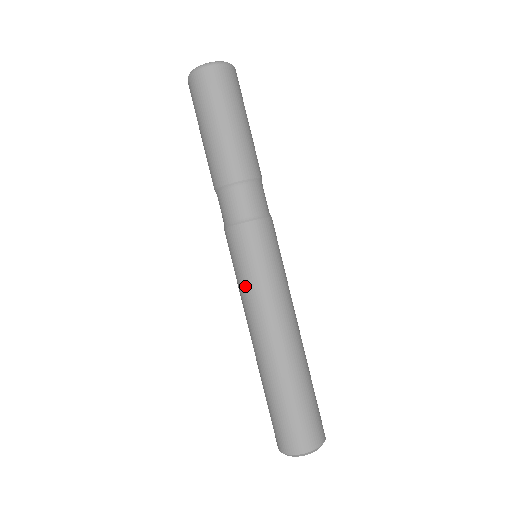
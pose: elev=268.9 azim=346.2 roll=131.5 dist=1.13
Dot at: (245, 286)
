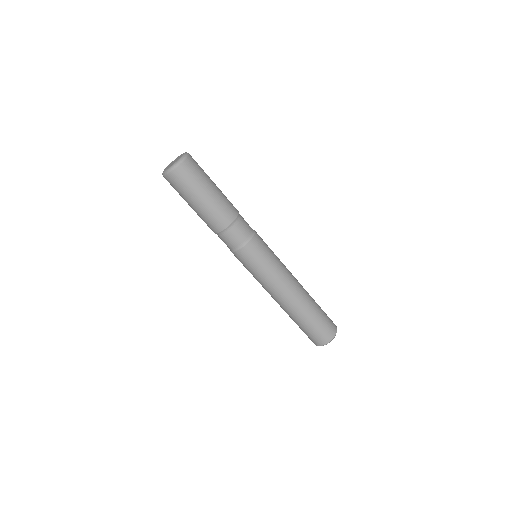
Dot at: (266, 275)
